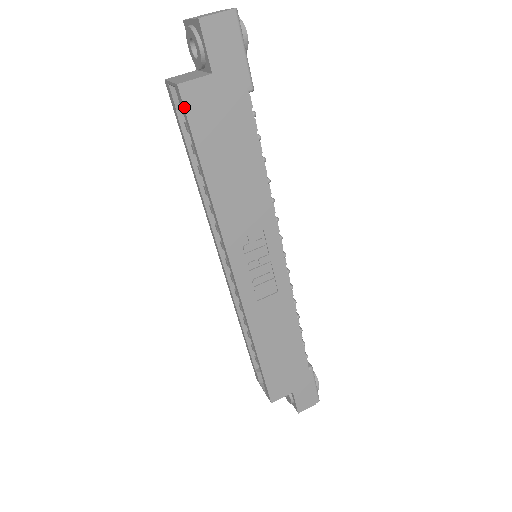
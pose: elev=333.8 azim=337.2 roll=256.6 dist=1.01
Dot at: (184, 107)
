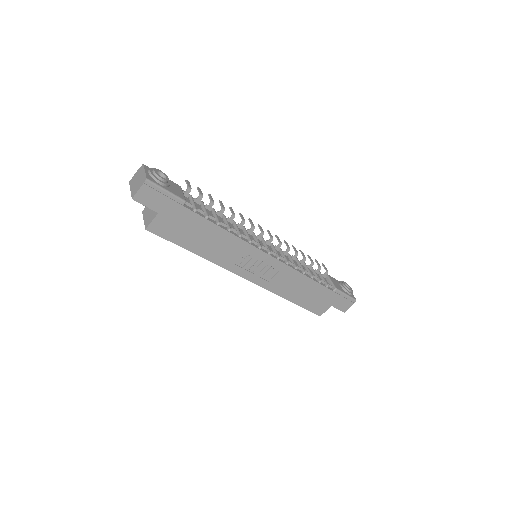
Dot at: (157, 235)
